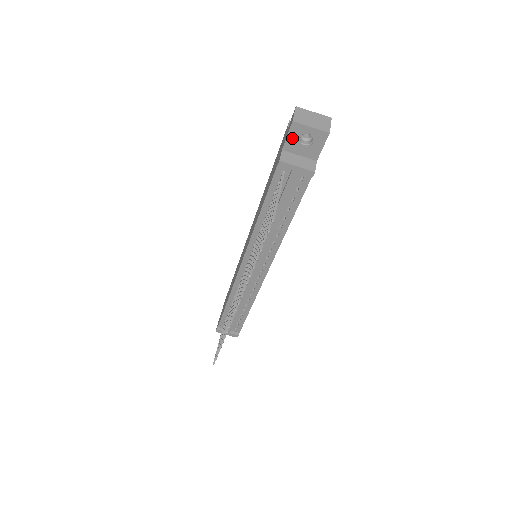
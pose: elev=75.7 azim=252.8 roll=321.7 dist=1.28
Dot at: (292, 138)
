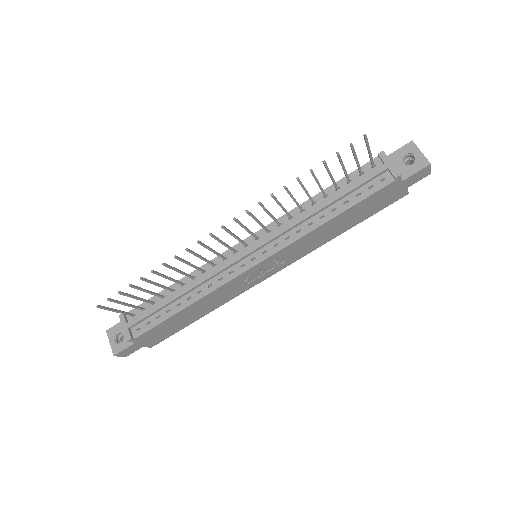
Dot at: (400, 153)
